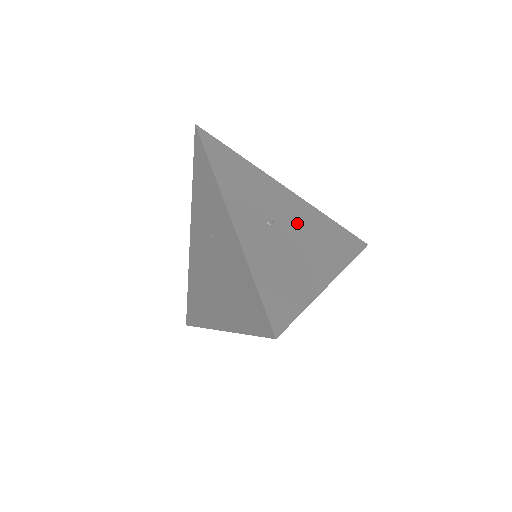
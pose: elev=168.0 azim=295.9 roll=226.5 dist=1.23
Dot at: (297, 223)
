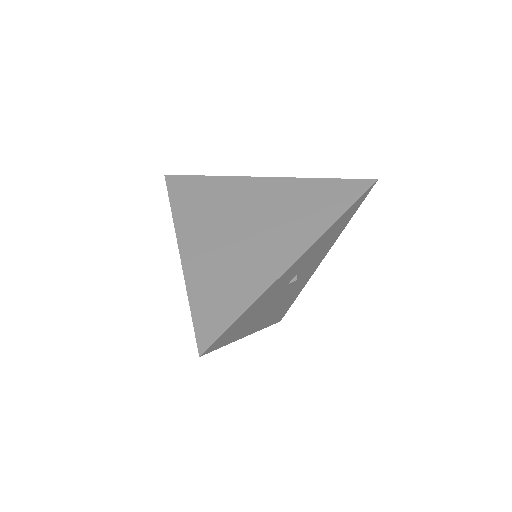
Dot at: occluded
